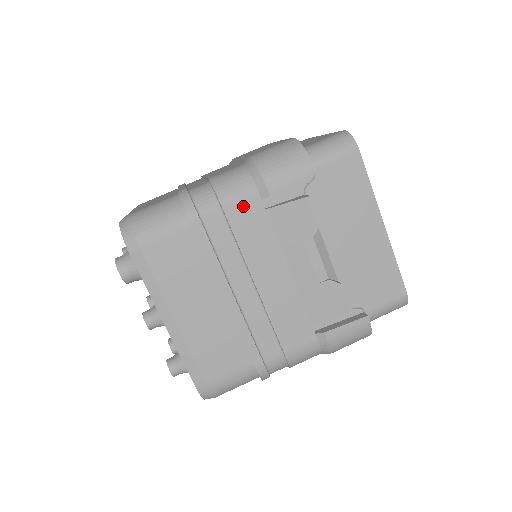
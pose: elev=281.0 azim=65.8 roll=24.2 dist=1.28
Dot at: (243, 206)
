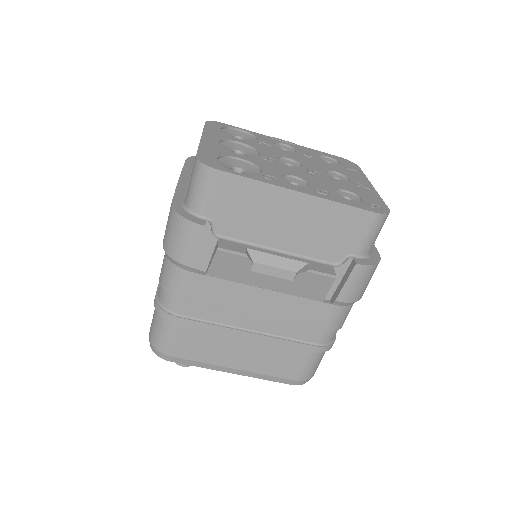
Dot at: (191, 287)
